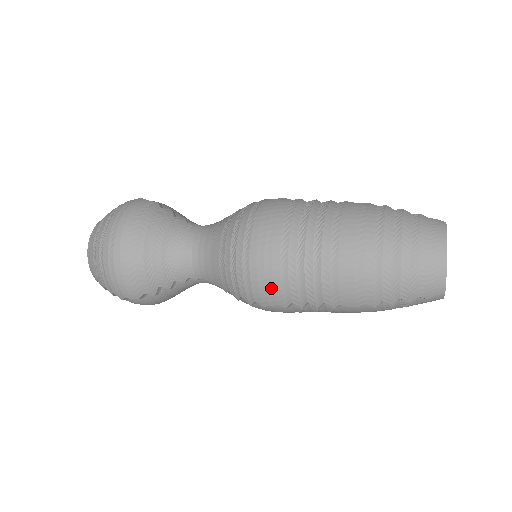
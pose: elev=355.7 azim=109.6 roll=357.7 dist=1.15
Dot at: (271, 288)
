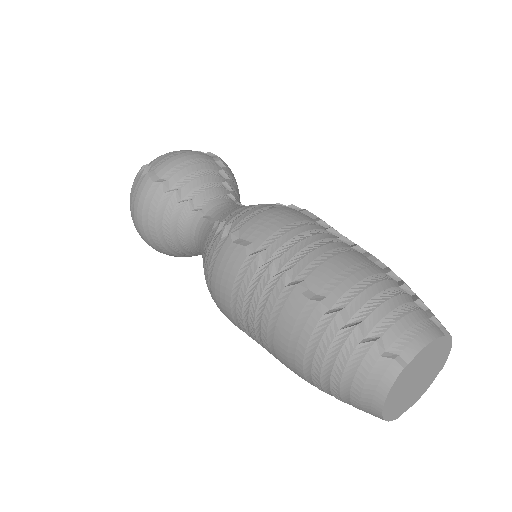
Dot at: occluded
